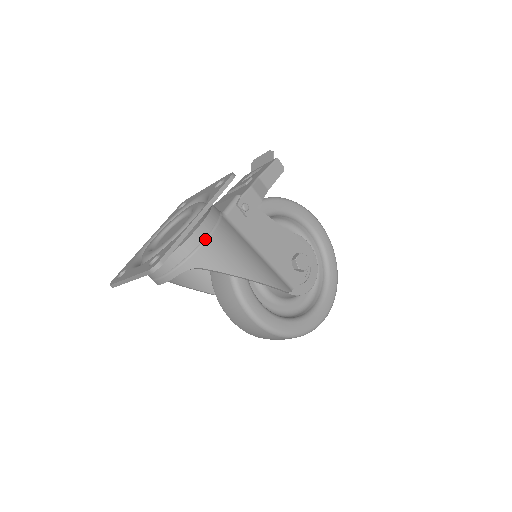
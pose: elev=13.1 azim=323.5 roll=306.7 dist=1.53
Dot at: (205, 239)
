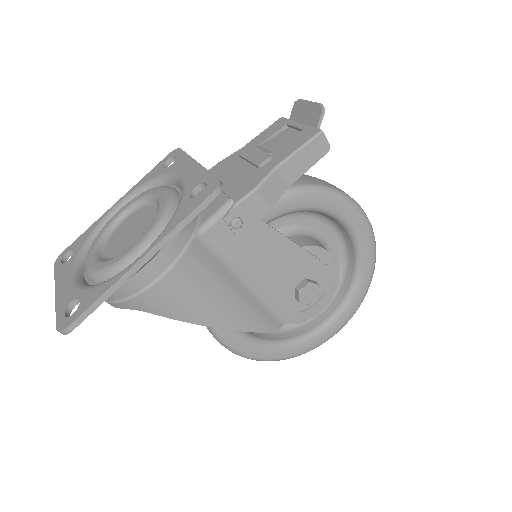
Dot at: (153, 282)
